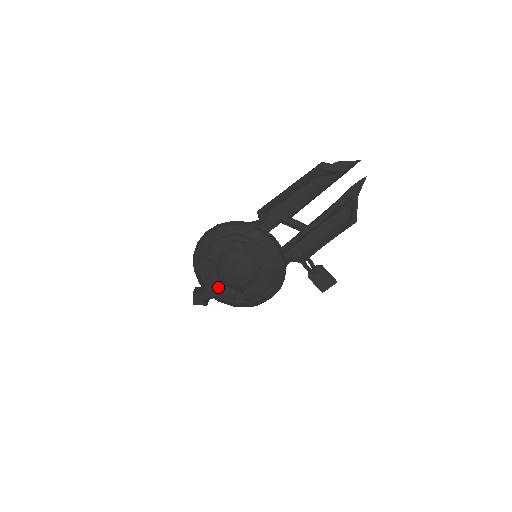
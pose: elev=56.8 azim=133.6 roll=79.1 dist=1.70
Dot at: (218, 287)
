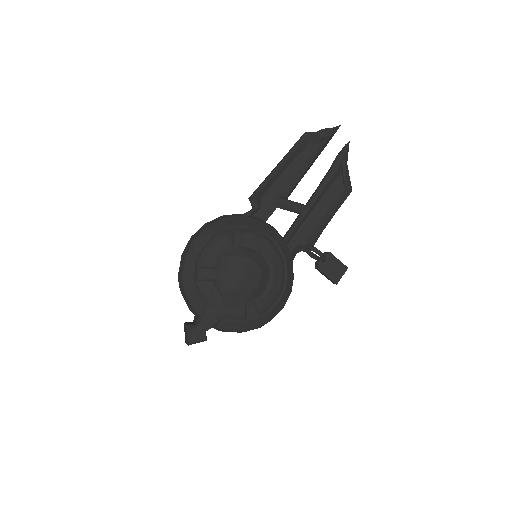
Dot at: (222, 303)
